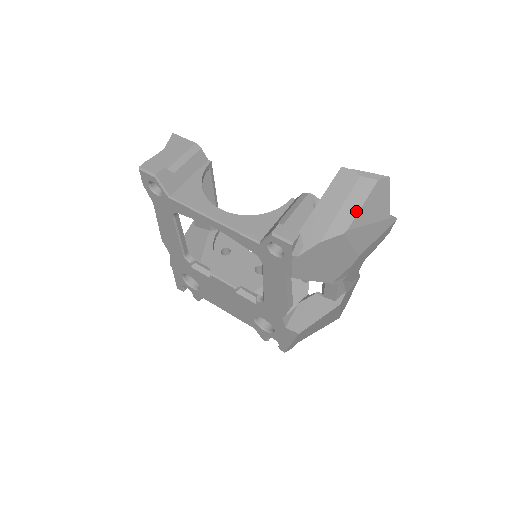
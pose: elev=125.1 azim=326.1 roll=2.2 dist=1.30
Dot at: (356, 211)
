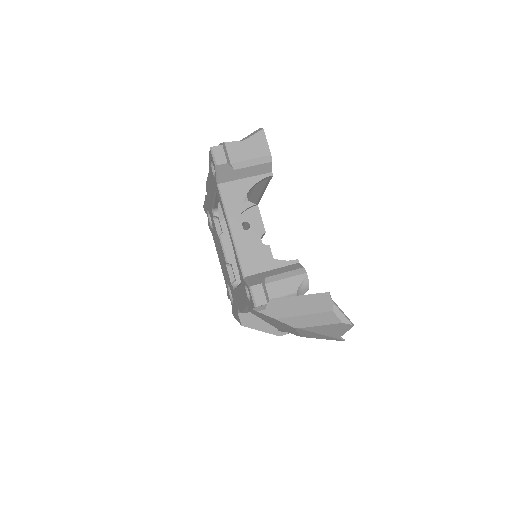
Dot at: (313, 325)
